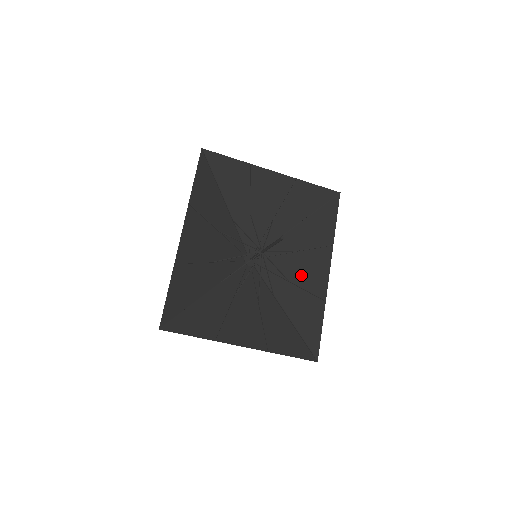
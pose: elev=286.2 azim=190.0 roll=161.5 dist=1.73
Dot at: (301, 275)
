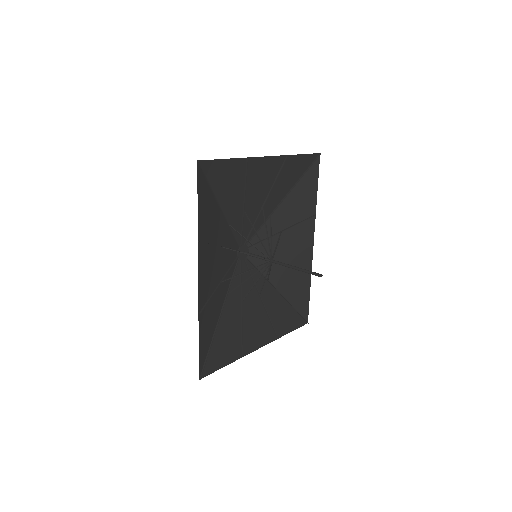
Dot at: (290, 253)
